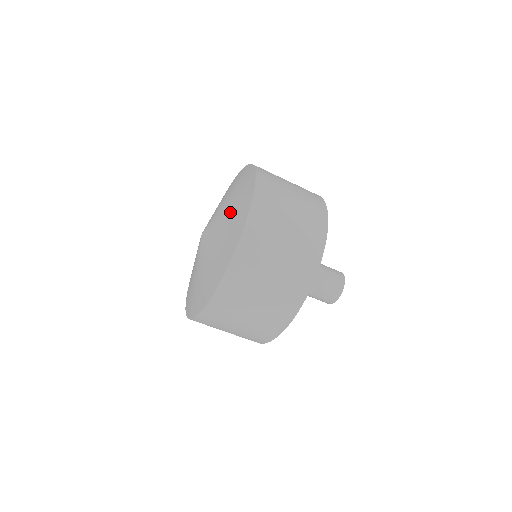
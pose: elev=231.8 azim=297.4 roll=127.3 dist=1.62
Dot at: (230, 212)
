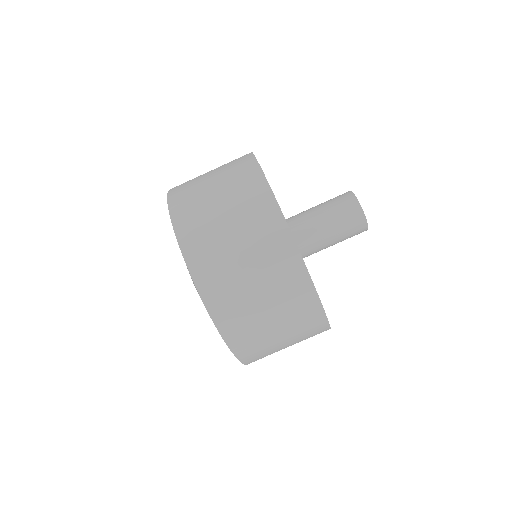
Dot at: occluded
